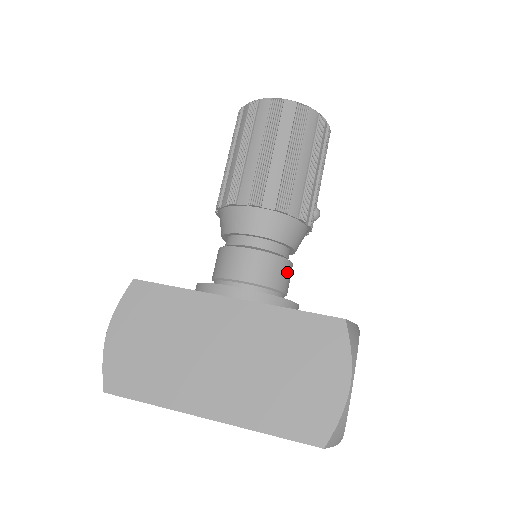
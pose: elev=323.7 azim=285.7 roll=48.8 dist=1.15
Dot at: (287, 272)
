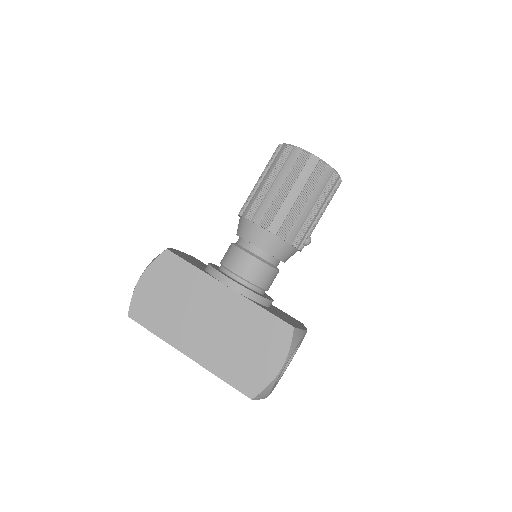
Dot at: (272, 277)
